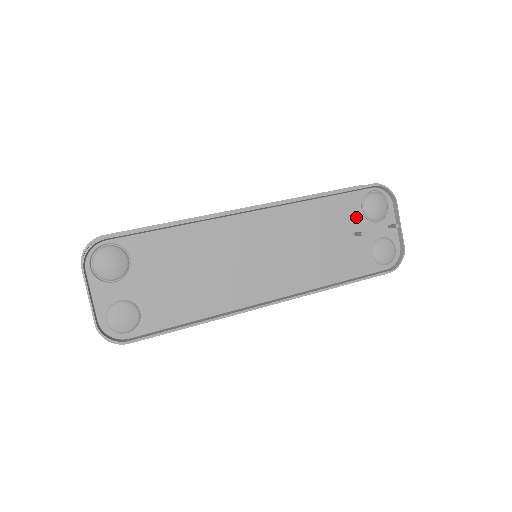
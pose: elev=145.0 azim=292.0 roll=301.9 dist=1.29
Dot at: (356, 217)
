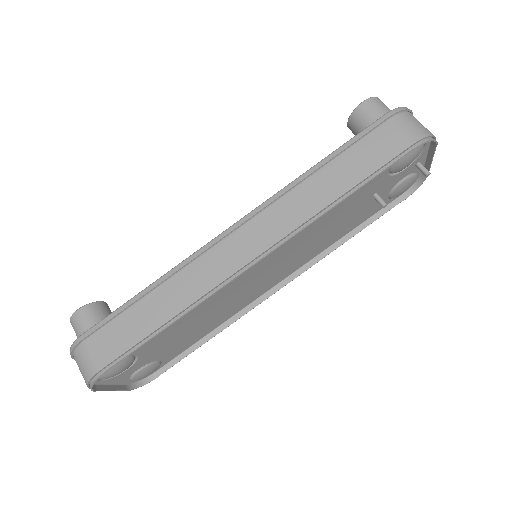
Dot at: (379, 182)
